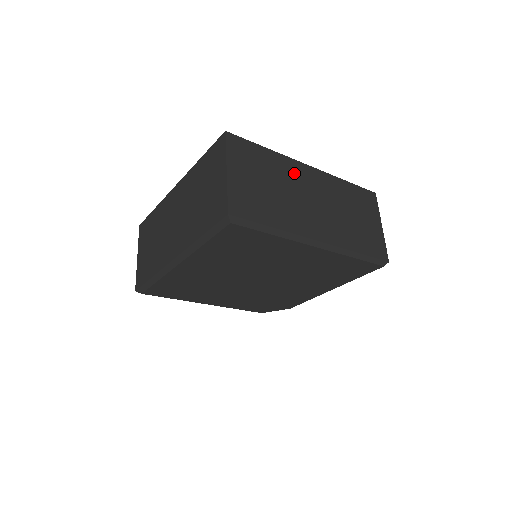
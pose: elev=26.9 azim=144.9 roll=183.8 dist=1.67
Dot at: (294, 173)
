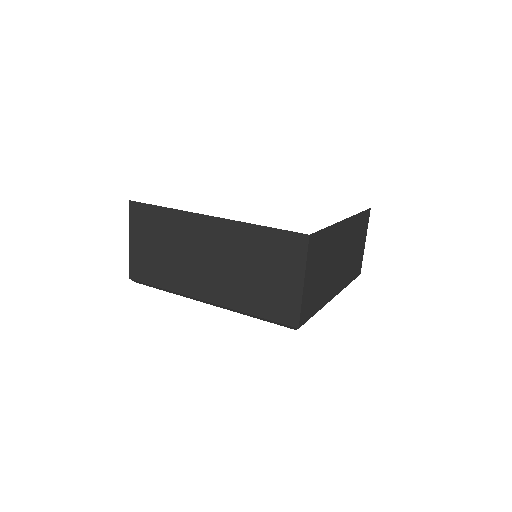
Dot at: (337, 239)
